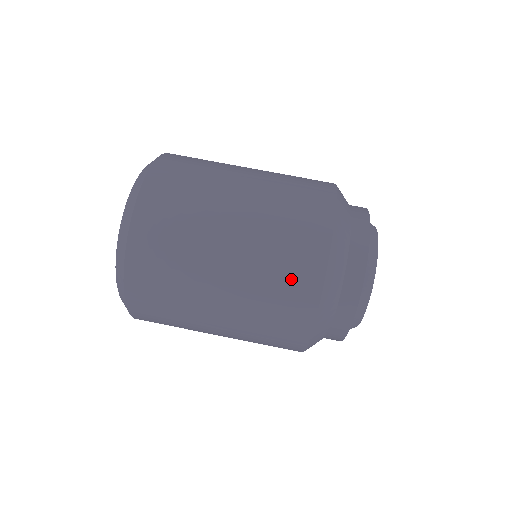
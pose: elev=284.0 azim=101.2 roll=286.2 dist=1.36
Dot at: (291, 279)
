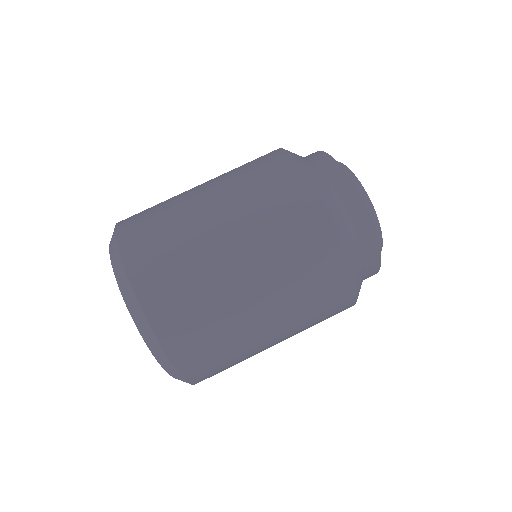
Dot at: (272, 177)
